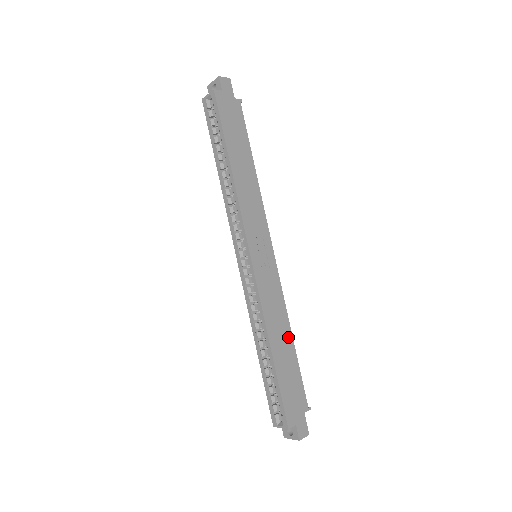
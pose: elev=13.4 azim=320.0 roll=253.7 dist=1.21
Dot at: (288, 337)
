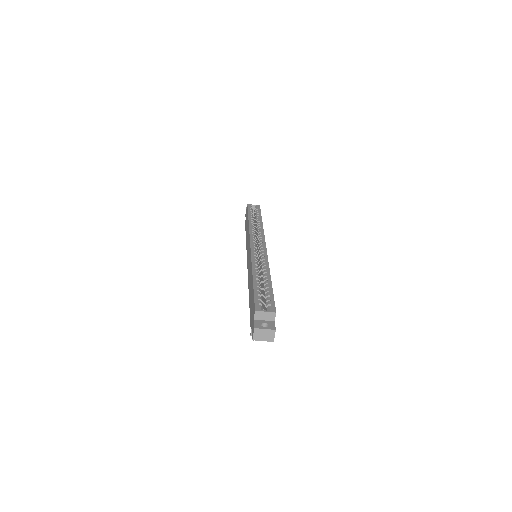
Dot at: occluded
